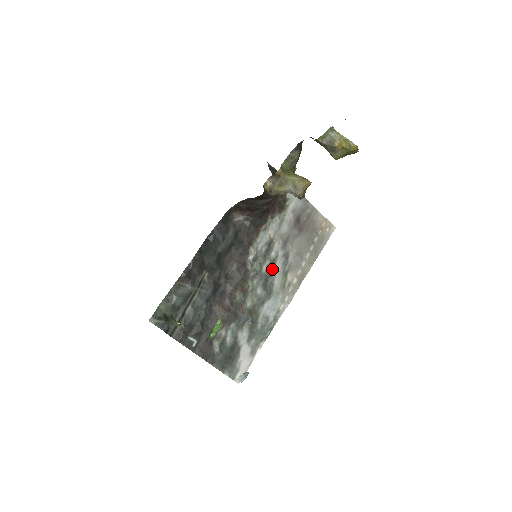
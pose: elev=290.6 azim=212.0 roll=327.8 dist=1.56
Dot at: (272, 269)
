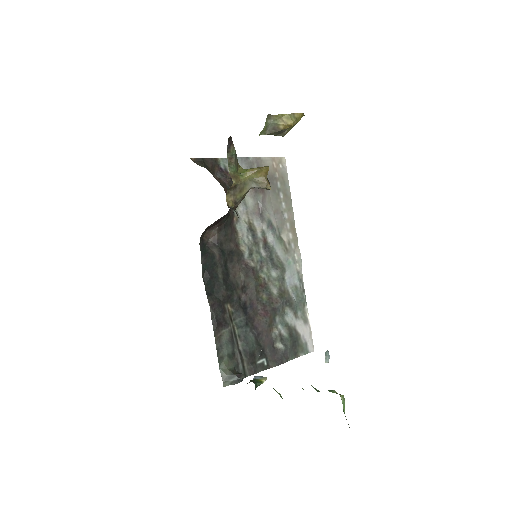
Dot at: (268, 246)
